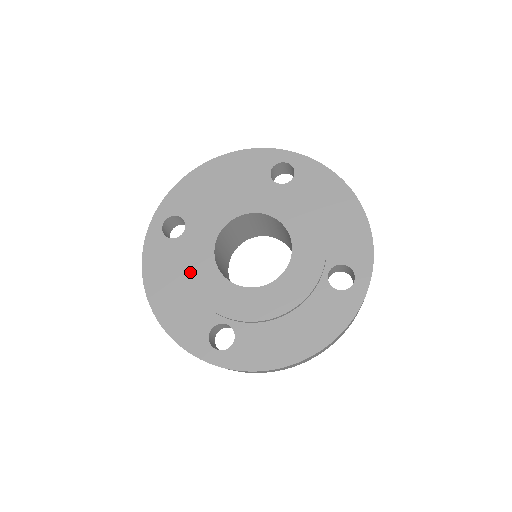
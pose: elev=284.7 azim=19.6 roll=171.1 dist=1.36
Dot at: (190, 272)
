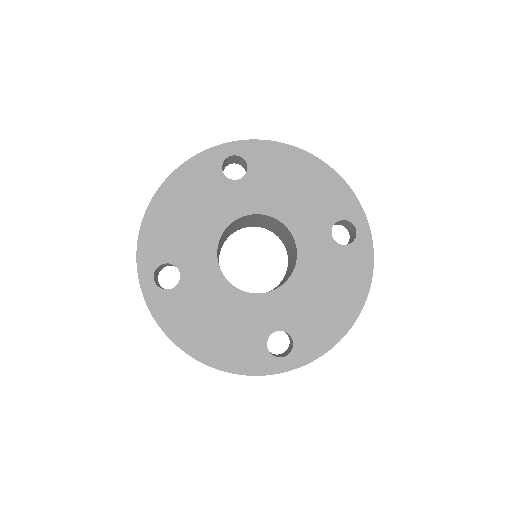
Dot at: (203, 212)
